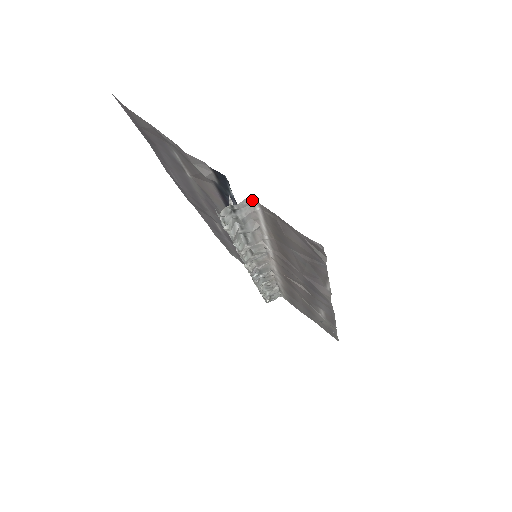
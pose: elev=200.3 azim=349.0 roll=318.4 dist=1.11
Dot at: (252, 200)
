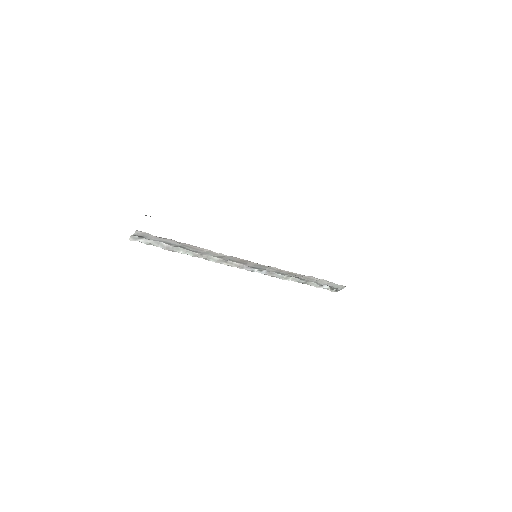
Dot at: (140, 231)
